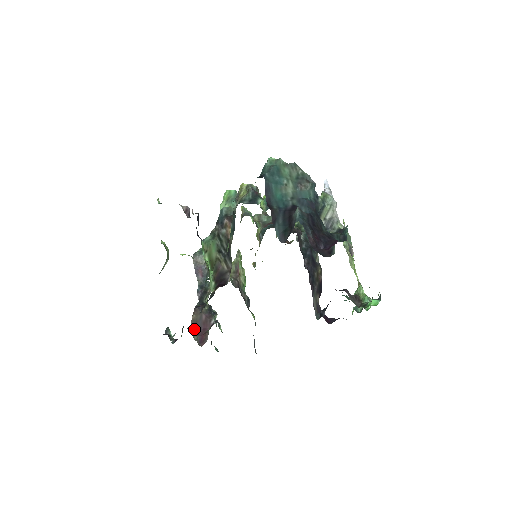
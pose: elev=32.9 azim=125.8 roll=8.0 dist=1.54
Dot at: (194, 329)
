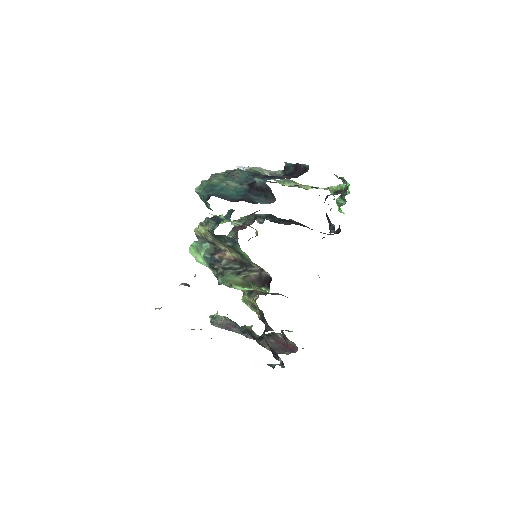
Dot at: (278, 352)
